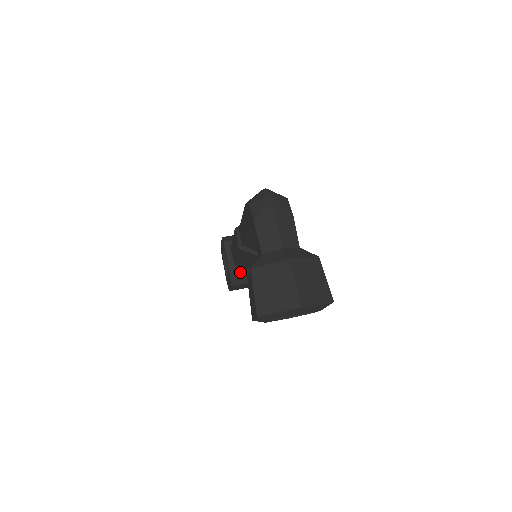
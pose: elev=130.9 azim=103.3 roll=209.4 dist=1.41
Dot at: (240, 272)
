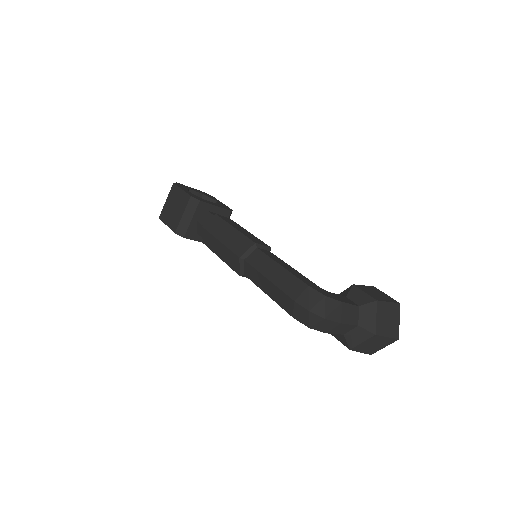
Dot at: occluded
